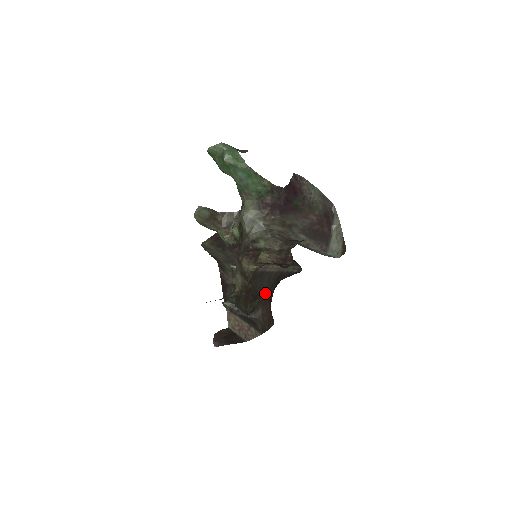
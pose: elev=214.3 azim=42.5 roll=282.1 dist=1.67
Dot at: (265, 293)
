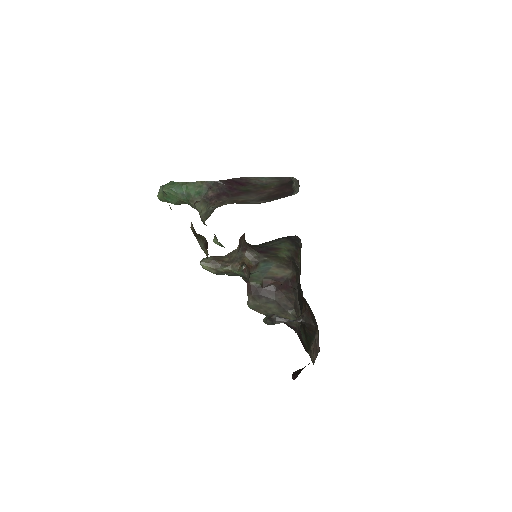
Dot at: (302, 292)
